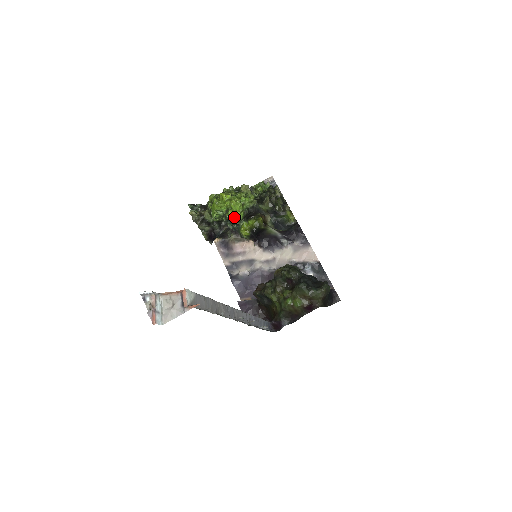
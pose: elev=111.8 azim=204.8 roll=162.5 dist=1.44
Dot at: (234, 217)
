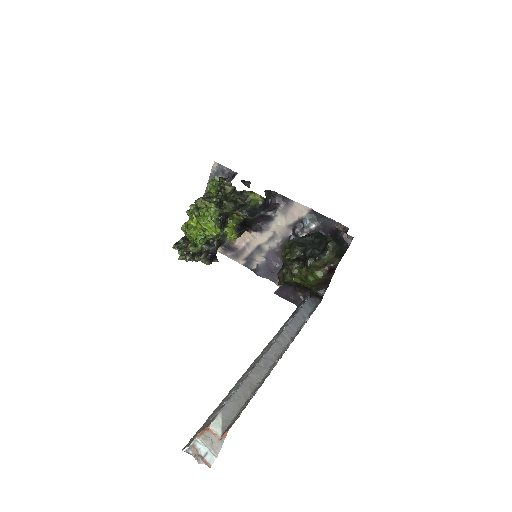
Dot at: (213, 234)
